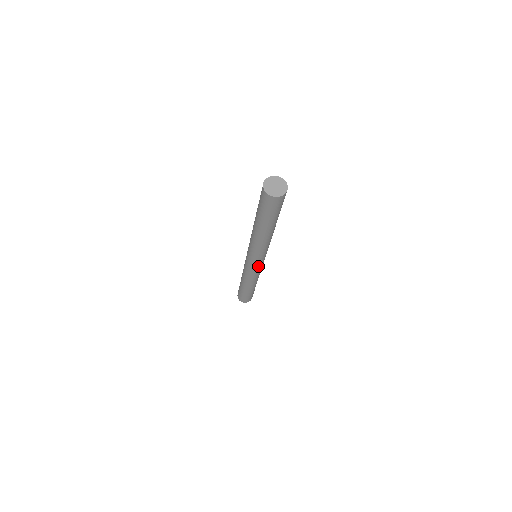
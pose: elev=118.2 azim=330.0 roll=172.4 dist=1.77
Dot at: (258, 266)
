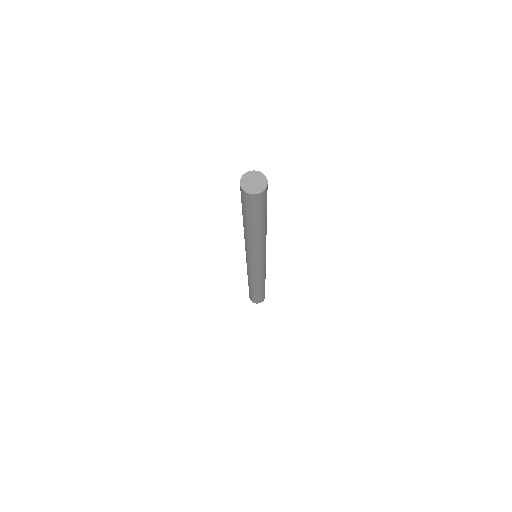
Dot at: (251, 266)
